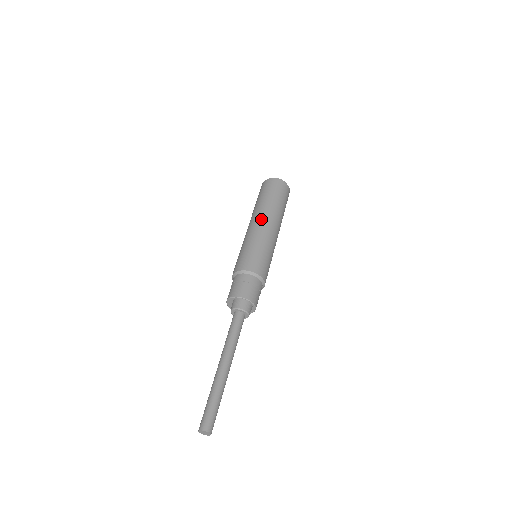
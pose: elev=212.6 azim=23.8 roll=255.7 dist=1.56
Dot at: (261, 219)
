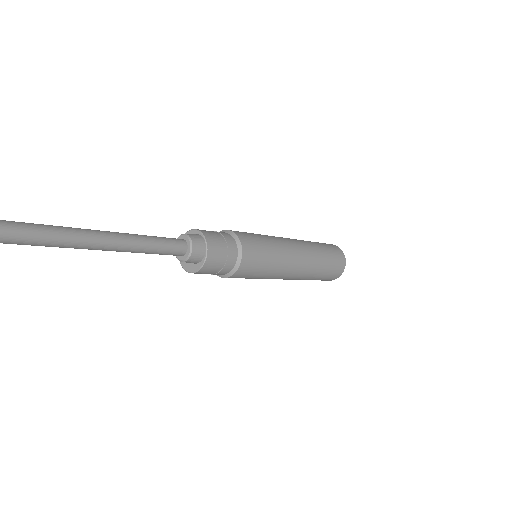
Dot at: (296, 242)
